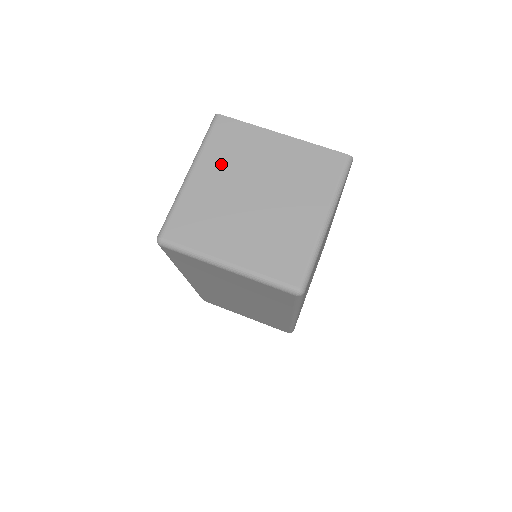
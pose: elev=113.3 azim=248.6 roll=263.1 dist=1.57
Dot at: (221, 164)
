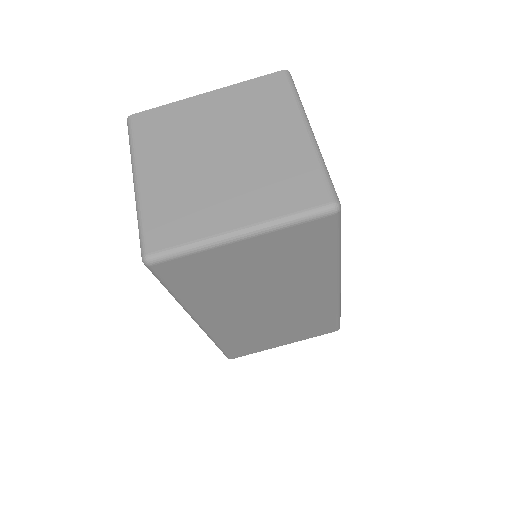
Dot at: (163, 151)
